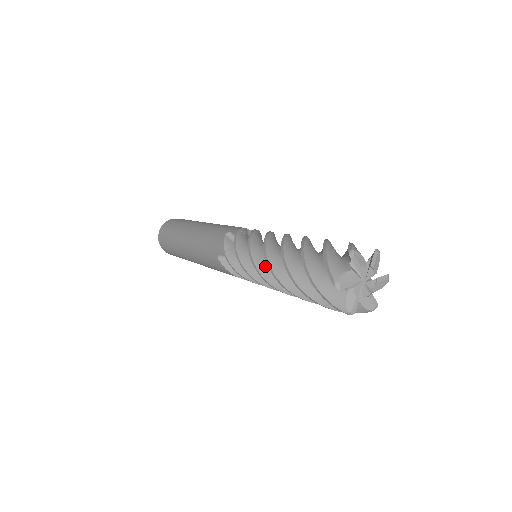
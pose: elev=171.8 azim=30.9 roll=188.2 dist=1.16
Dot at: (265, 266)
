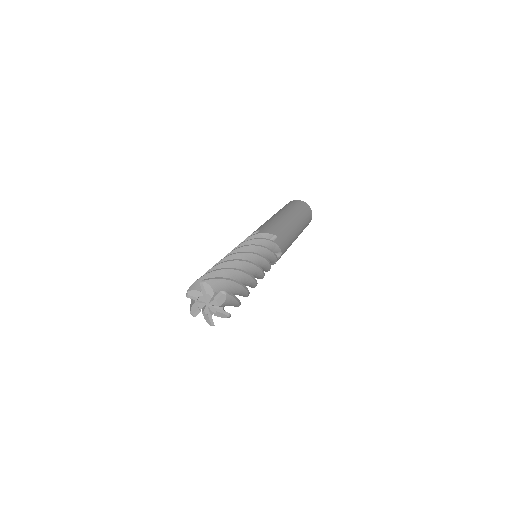
Dot at: occluded
